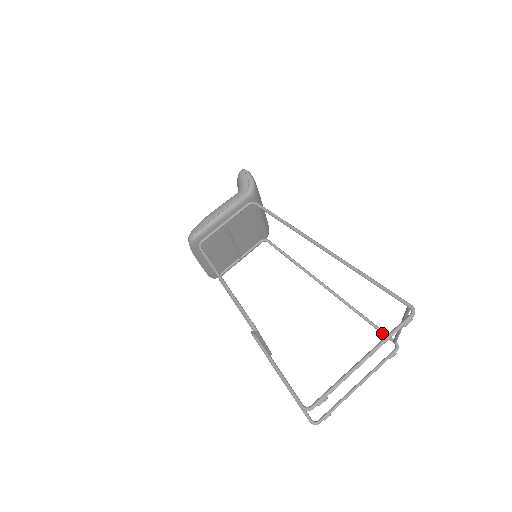
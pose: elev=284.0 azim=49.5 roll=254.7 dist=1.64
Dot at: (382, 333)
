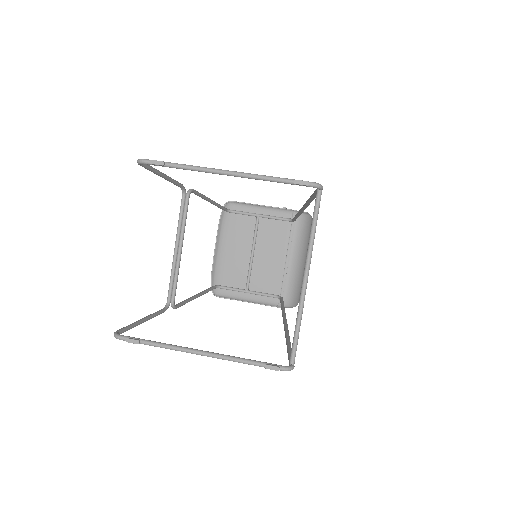
Dot at: (289, 355)
